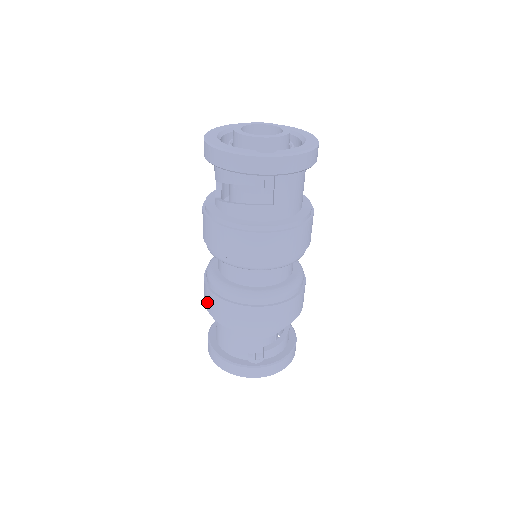
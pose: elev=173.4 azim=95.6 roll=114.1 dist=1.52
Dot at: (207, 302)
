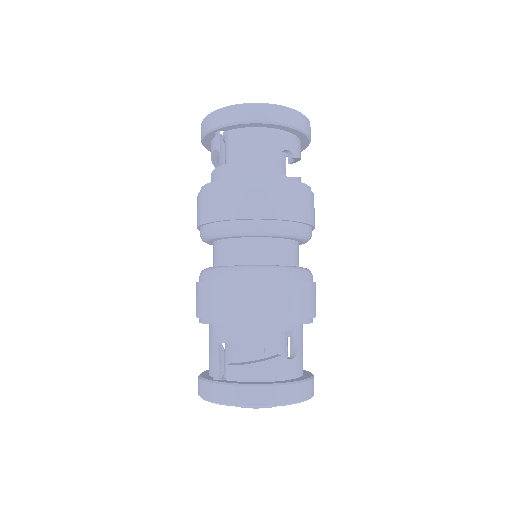
Dot at: occluded
